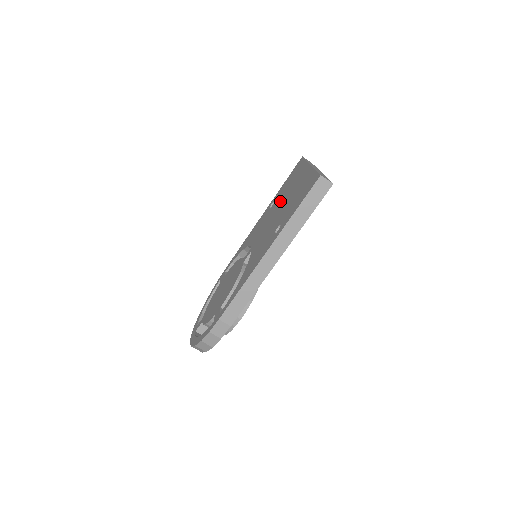
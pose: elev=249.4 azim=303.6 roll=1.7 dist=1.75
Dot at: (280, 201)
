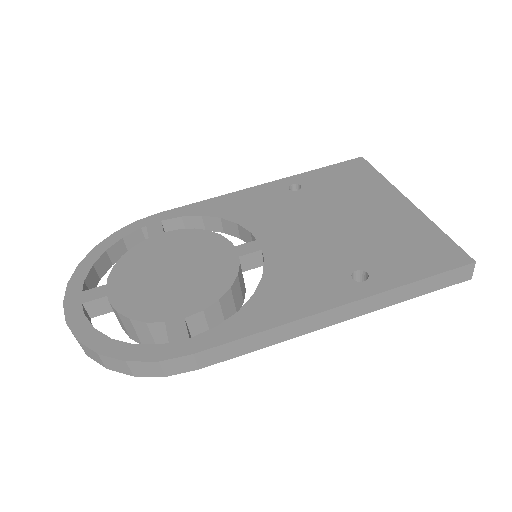
Dot at: (330, 205)
